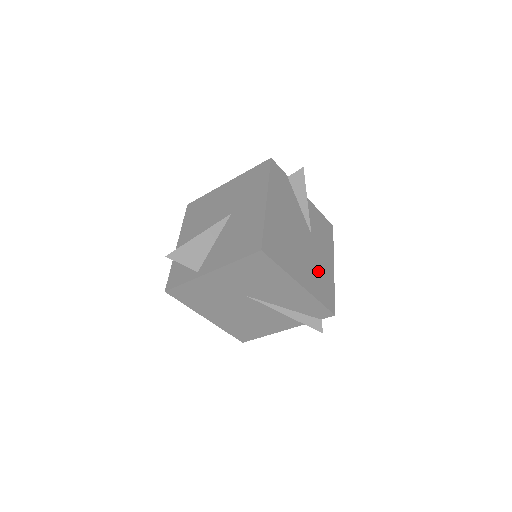
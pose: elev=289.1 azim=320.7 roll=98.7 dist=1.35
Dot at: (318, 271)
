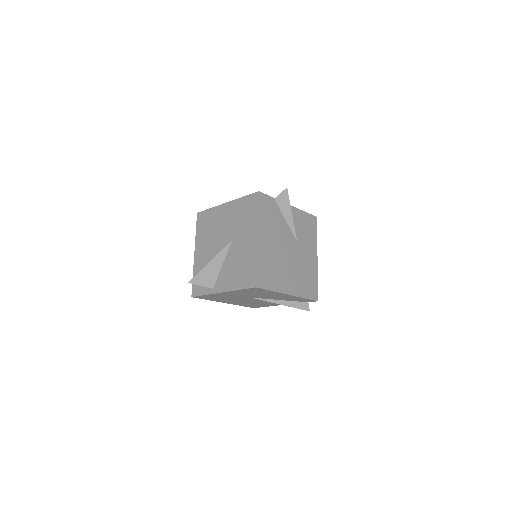
Dot at: (303, 272)
